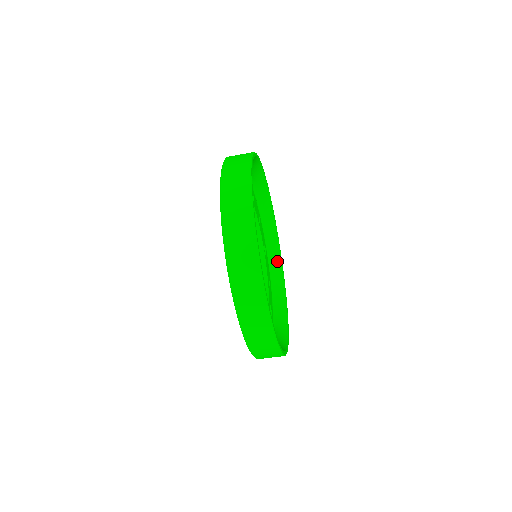
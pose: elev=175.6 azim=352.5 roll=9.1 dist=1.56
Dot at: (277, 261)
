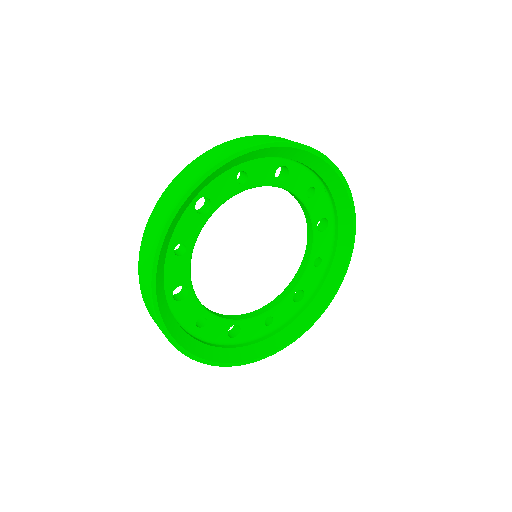
Dot at: (345, 235)
